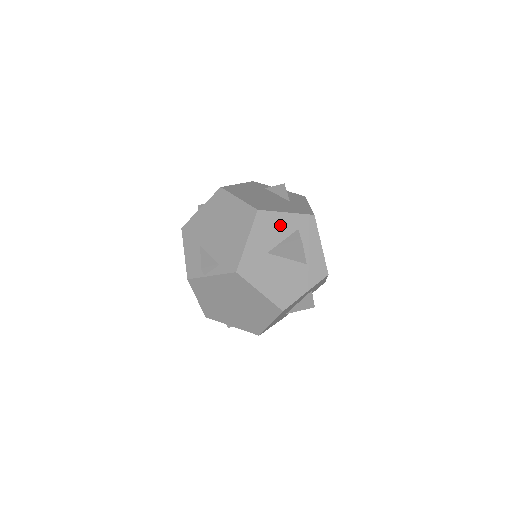
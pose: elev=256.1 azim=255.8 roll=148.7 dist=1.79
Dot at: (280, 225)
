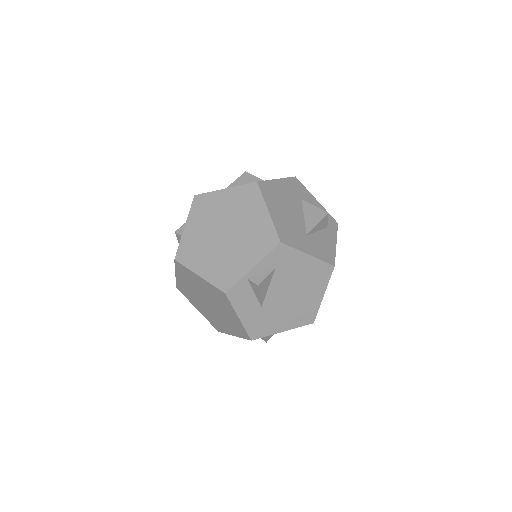
Dot at: occluded
